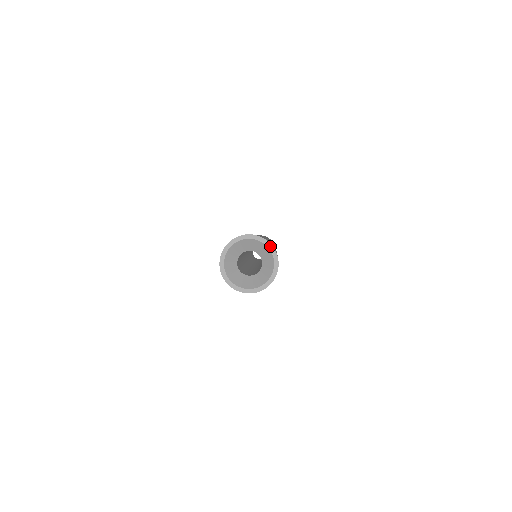
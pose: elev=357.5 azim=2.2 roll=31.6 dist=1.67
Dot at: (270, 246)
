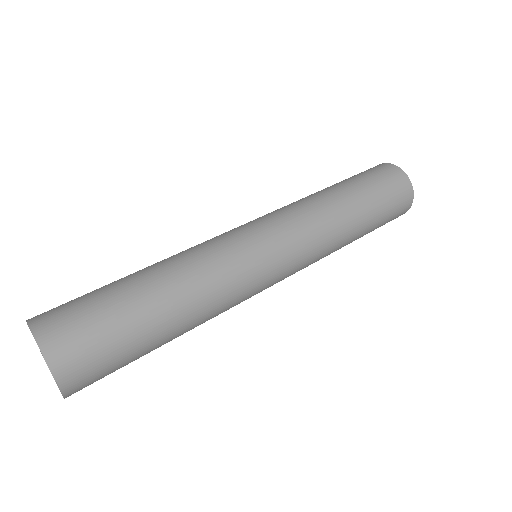
Dot at: (40, 348)
